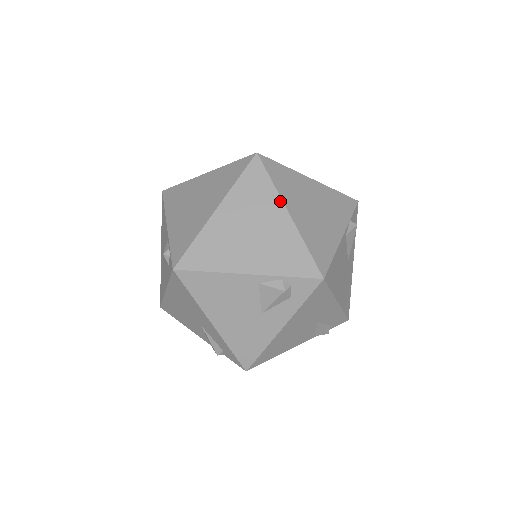
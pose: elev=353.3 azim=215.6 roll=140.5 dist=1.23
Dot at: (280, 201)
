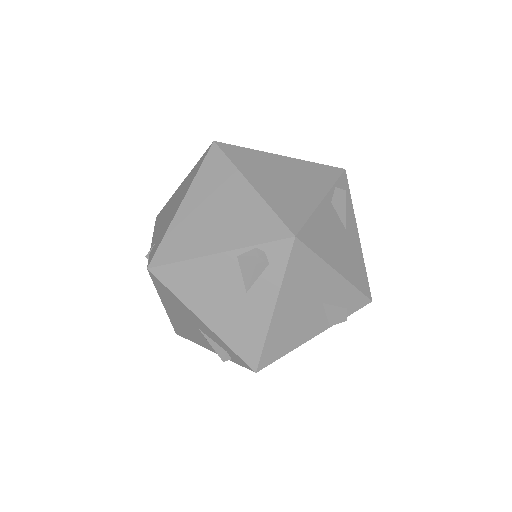
Dot at: (268, 153)
